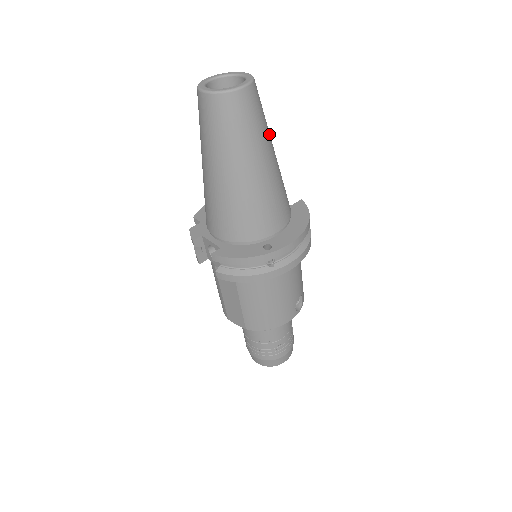
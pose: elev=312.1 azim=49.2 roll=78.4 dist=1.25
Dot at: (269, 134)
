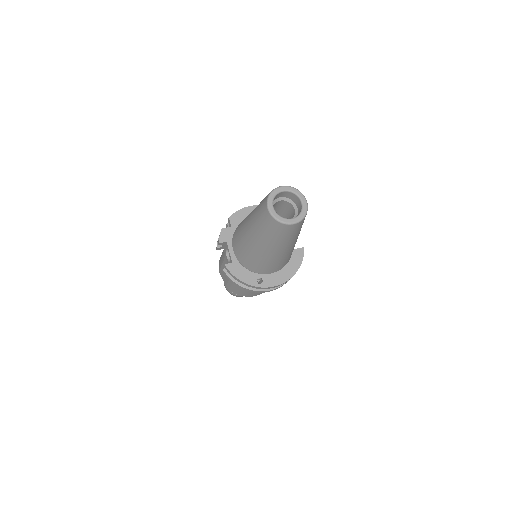
Dot at: (299, 233)
